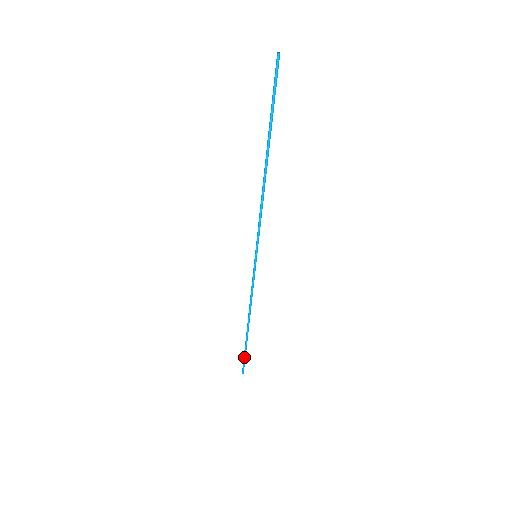
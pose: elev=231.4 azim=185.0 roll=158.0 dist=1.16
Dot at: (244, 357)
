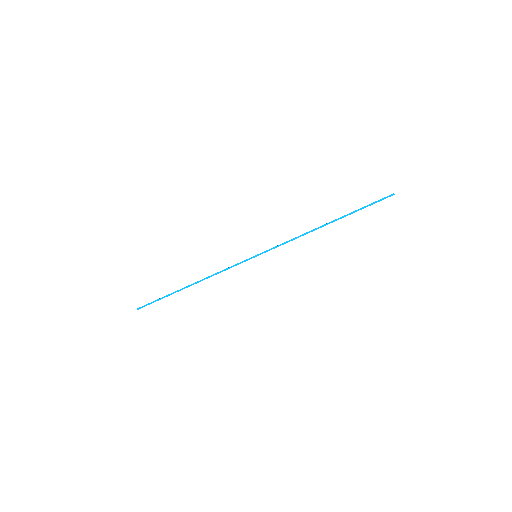
Dot at: (157, 300)
